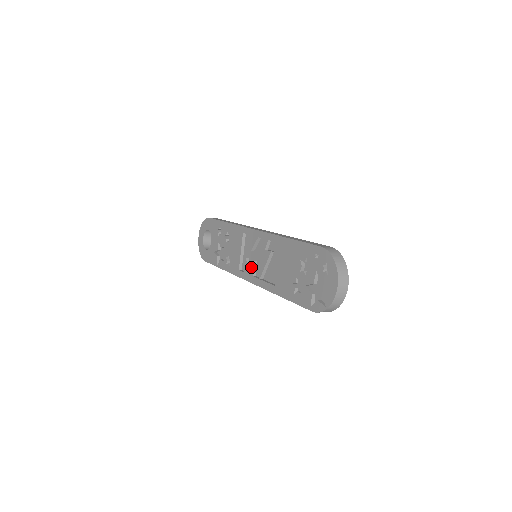
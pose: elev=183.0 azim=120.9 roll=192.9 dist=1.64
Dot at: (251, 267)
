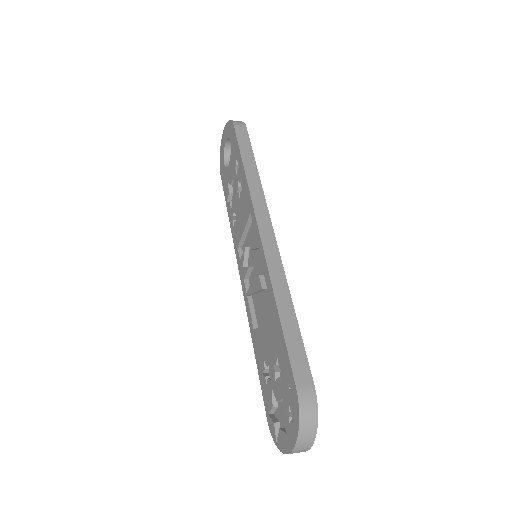
Dot at: (245, 268)
